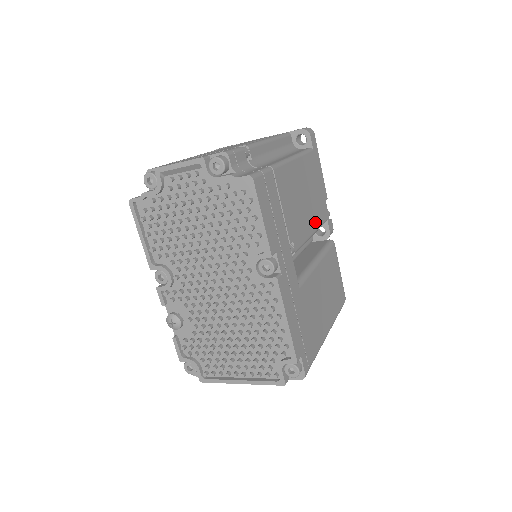
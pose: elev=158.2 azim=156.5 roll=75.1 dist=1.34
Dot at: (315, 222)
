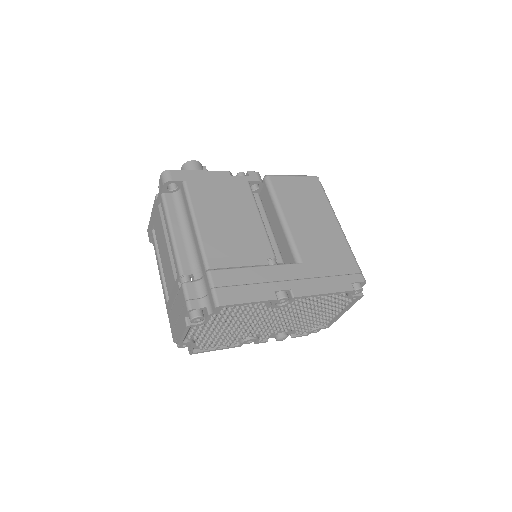
Dot at: (250, 208)
